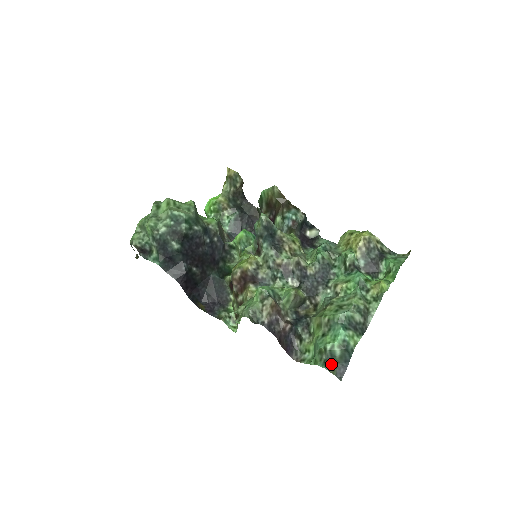
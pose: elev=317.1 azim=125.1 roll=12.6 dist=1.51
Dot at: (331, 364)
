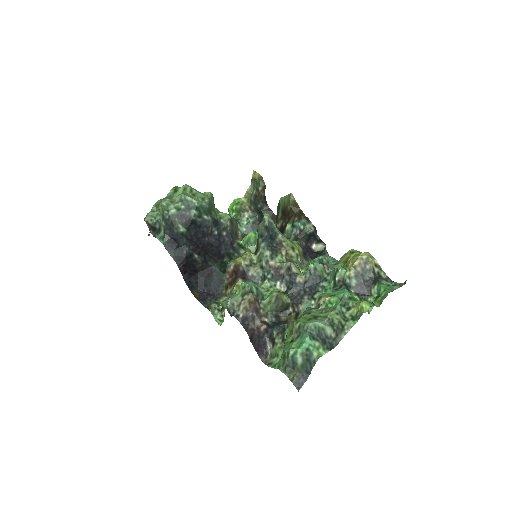
Dot at: (292, 371)
